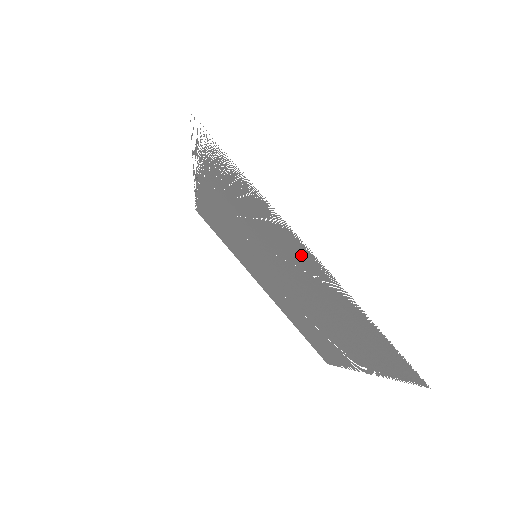
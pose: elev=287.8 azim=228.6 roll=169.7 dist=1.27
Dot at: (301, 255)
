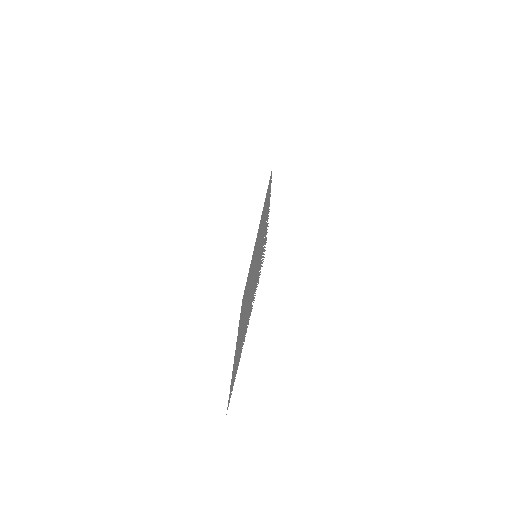
Dot at: (245, 330)
